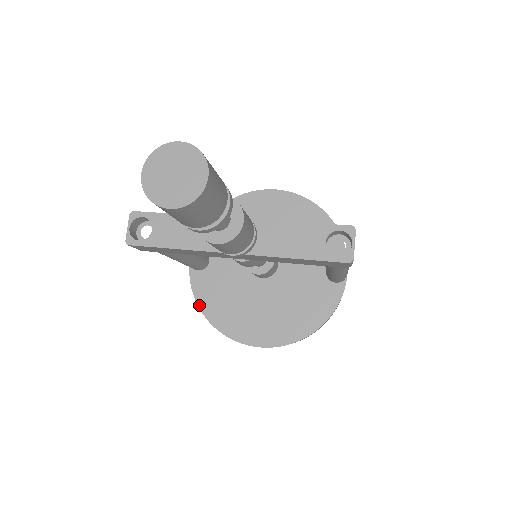
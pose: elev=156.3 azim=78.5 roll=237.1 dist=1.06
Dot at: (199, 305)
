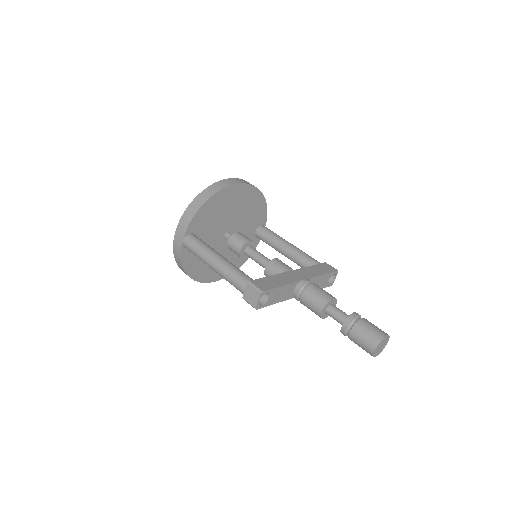
Dot at: (185, 269)
